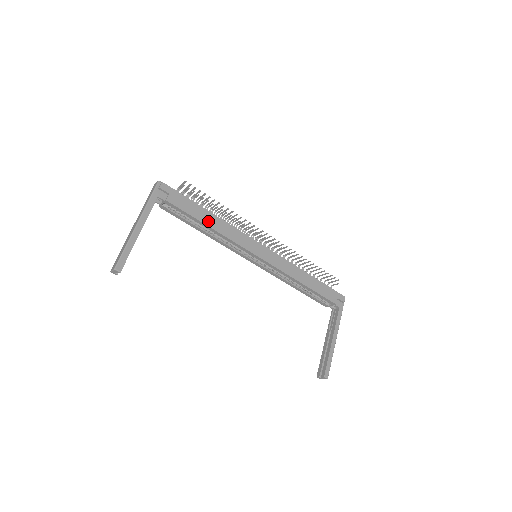
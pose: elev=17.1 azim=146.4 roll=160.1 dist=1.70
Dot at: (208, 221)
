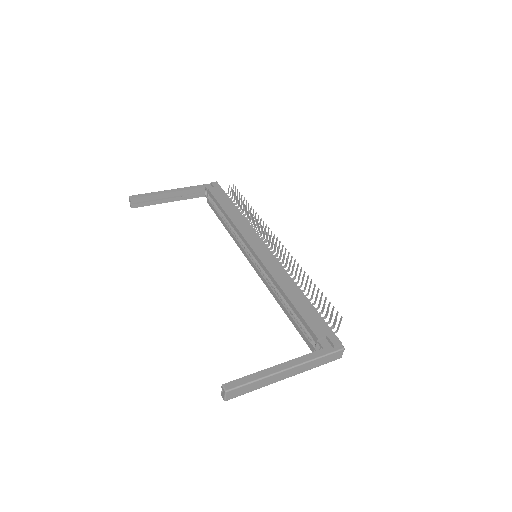
Dot at: (229, 210)
